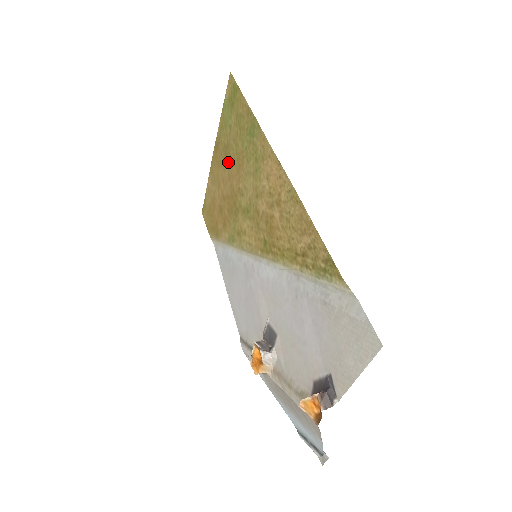
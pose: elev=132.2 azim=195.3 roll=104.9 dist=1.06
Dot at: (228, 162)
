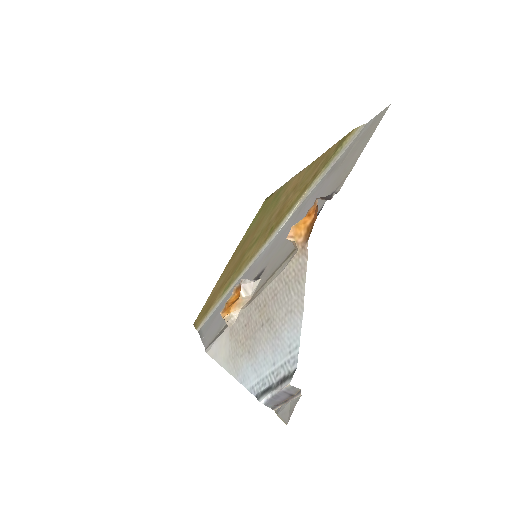
Dot at: (244, 243)
